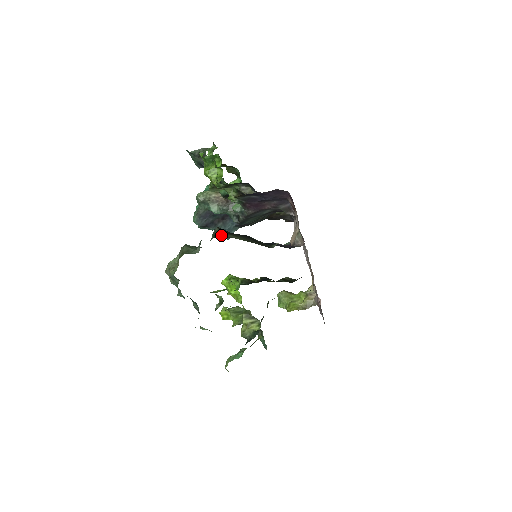
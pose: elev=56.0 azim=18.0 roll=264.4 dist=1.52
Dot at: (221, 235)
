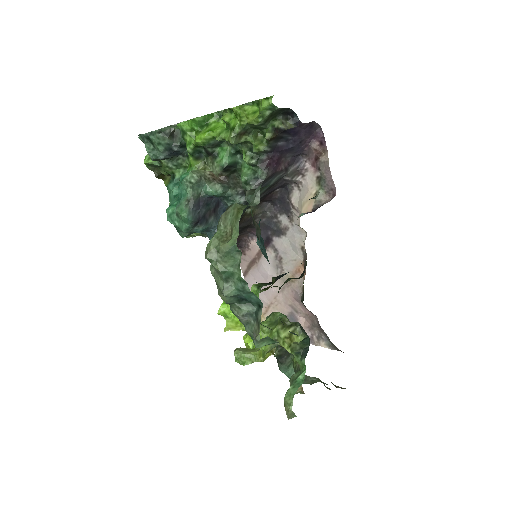
Dot at: occluded
